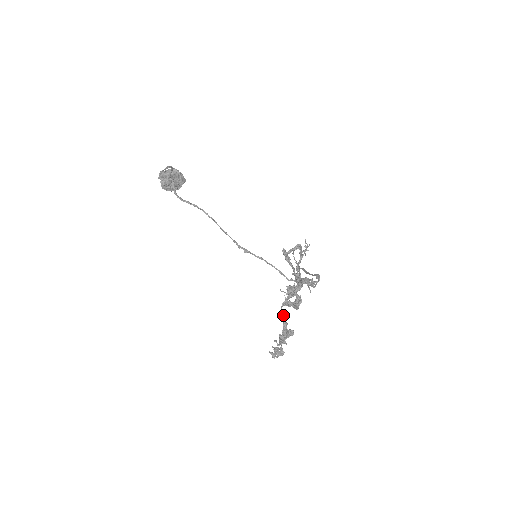
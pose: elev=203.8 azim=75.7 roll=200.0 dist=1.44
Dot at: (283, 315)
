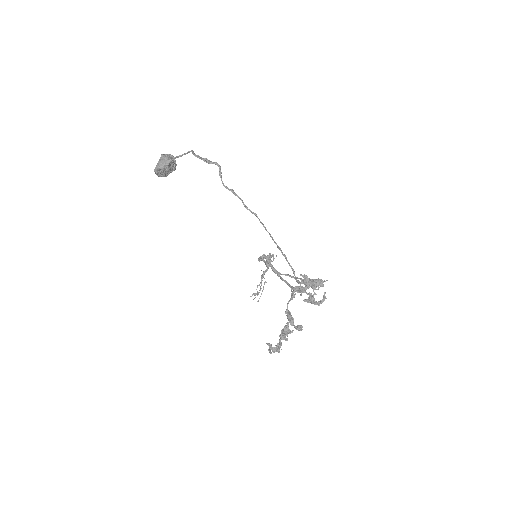
Dot at: (289, 312)
